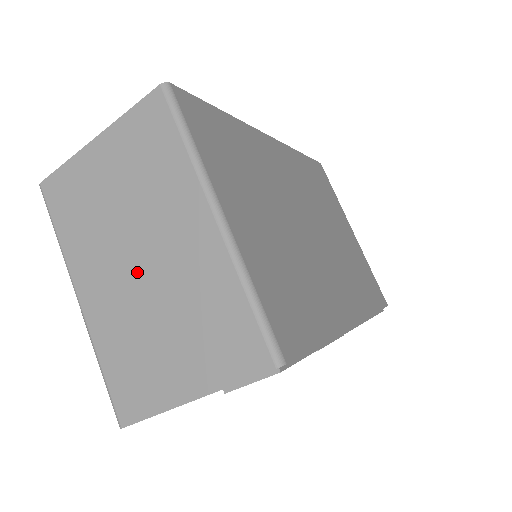
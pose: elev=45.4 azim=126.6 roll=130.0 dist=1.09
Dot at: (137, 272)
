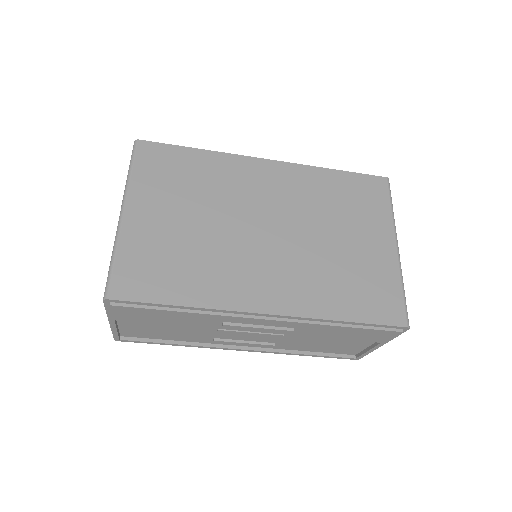
Dot at: occluded
